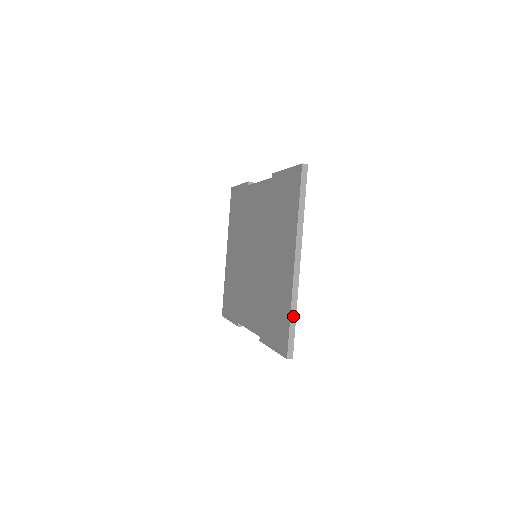
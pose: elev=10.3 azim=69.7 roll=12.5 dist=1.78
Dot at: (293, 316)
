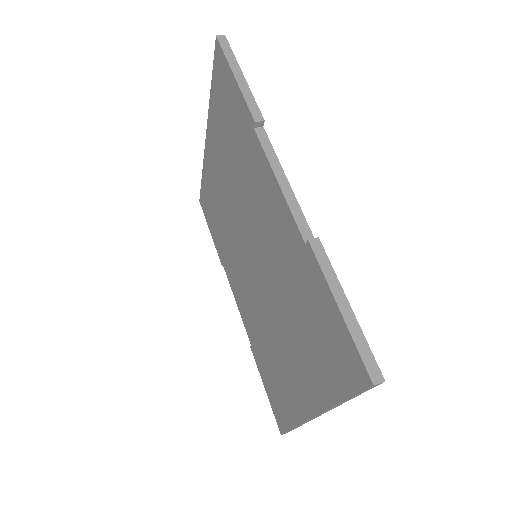
Dot at: occluded
